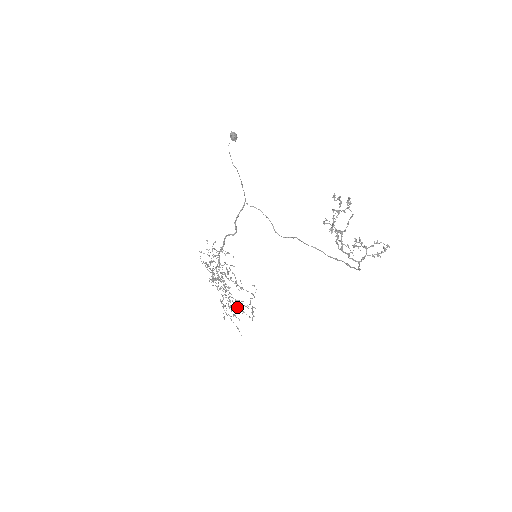
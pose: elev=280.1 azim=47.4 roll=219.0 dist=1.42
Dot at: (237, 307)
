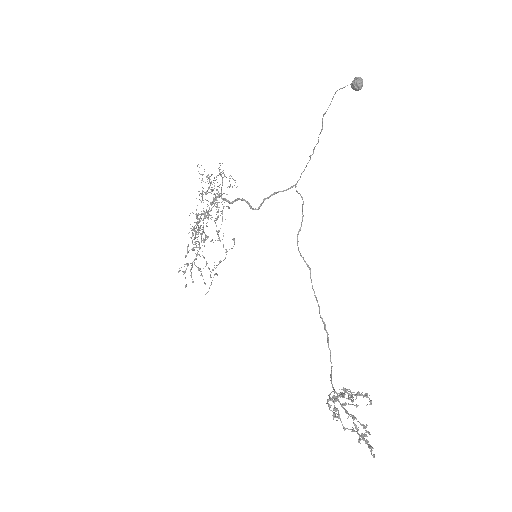
Dot at: (199, 270)
